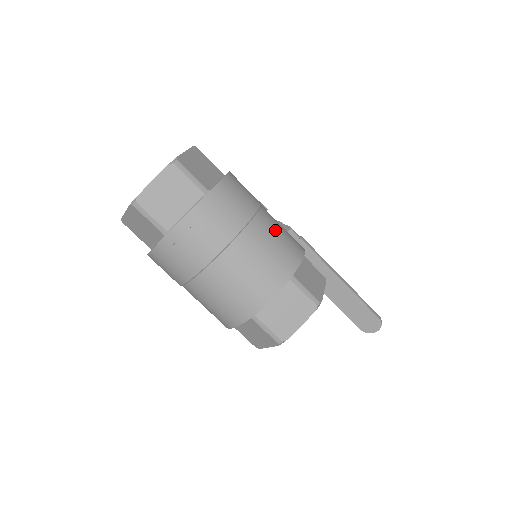
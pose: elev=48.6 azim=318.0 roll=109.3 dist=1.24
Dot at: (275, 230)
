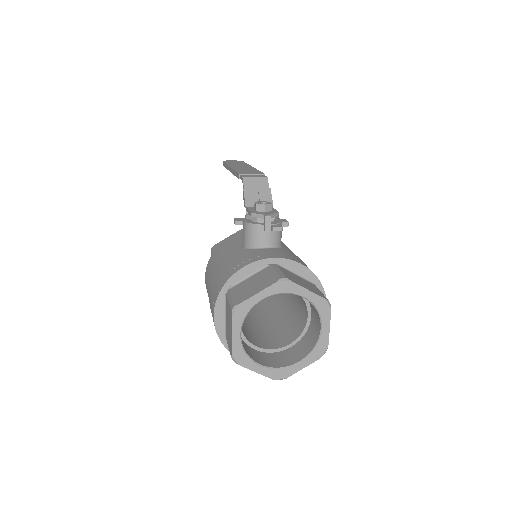
Dot at: occluded
